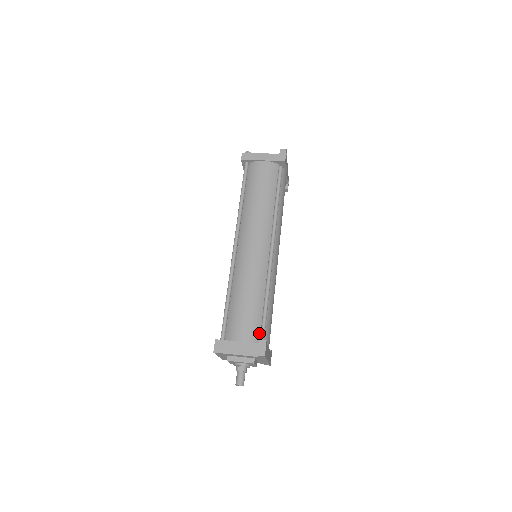
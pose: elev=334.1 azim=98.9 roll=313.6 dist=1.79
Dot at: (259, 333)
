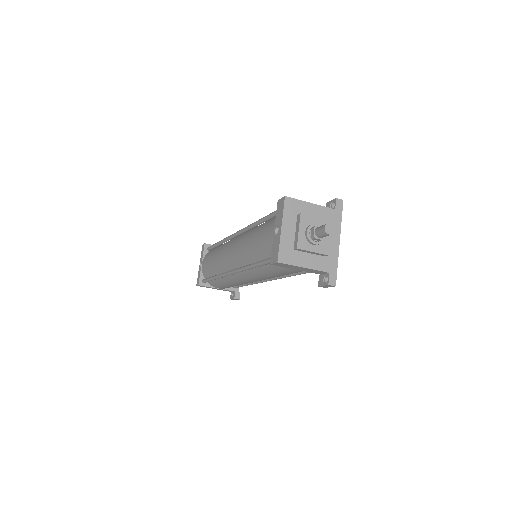
Dot at: occluded
